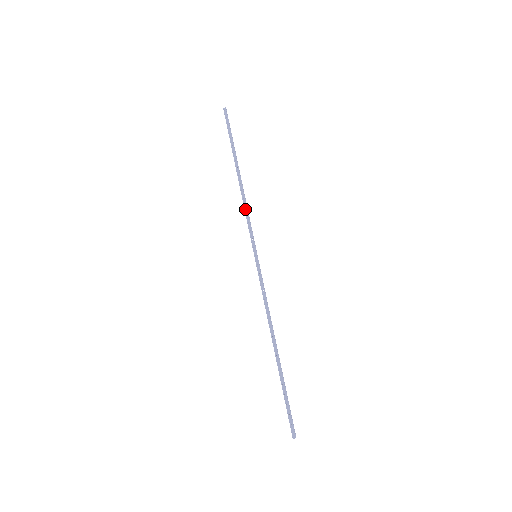
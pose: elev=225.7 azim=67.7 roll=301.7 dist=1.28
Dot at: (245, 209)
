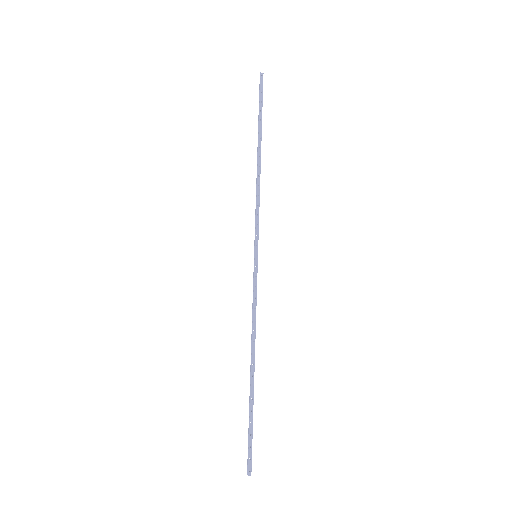
Dot at: (257, 198)
